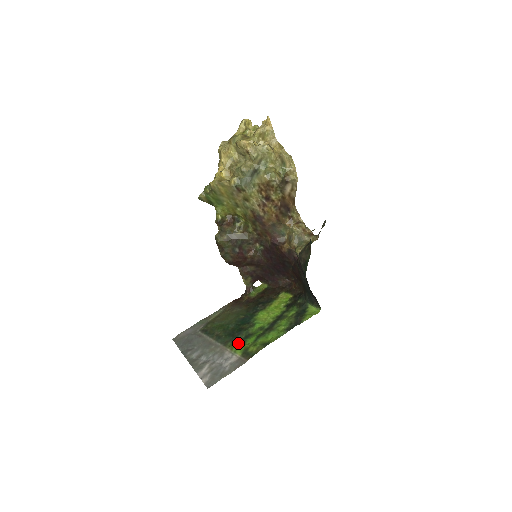
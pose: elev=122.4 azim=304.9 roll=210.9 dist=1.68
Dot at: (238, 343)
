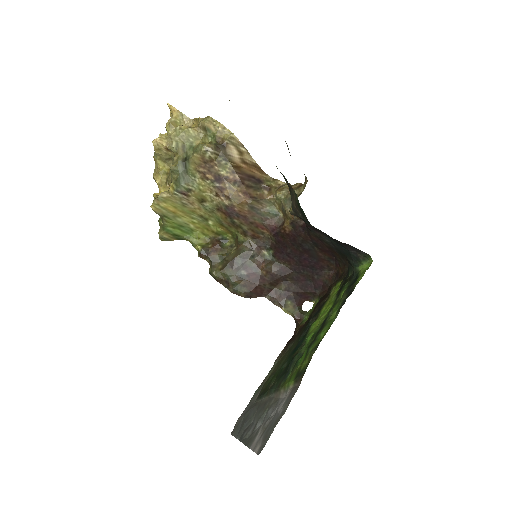
Dot at: (290, 374)
